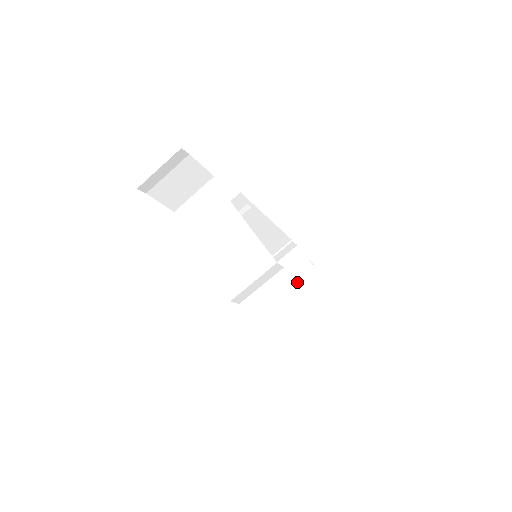
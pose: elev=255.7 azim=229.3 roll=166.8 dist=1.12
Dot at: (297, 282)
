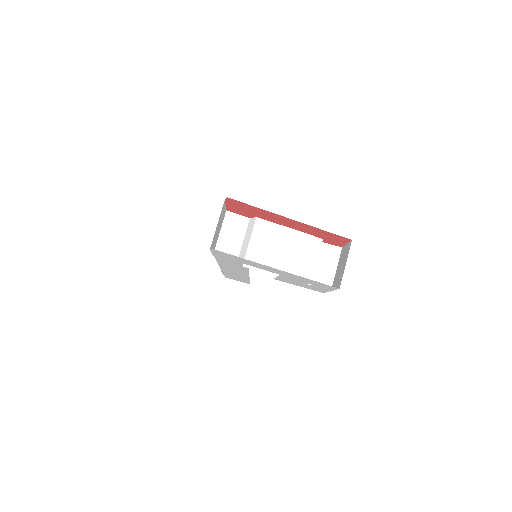
Dot at: occluded
